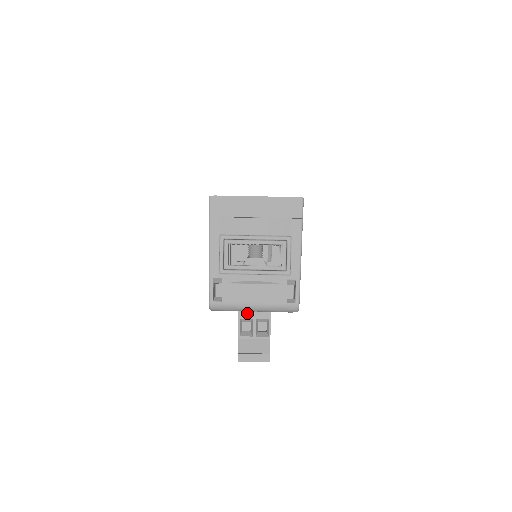
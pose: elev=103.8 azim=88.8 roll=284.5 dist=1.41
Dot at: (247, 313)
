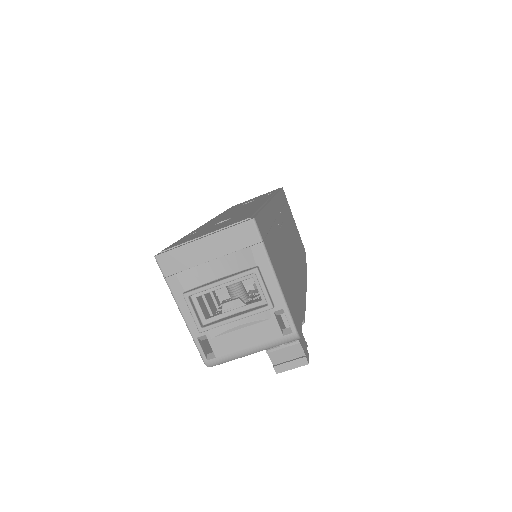
Dot at: occluded
